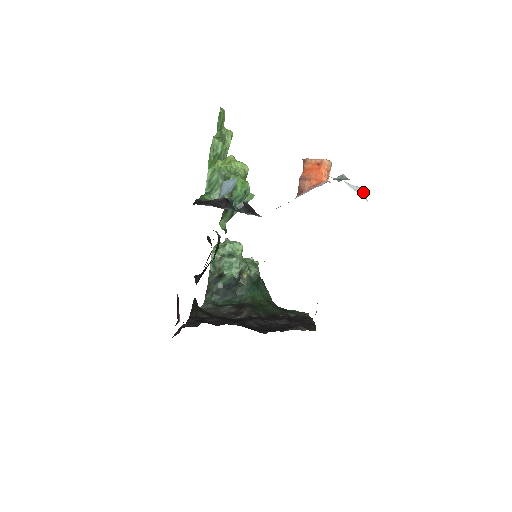
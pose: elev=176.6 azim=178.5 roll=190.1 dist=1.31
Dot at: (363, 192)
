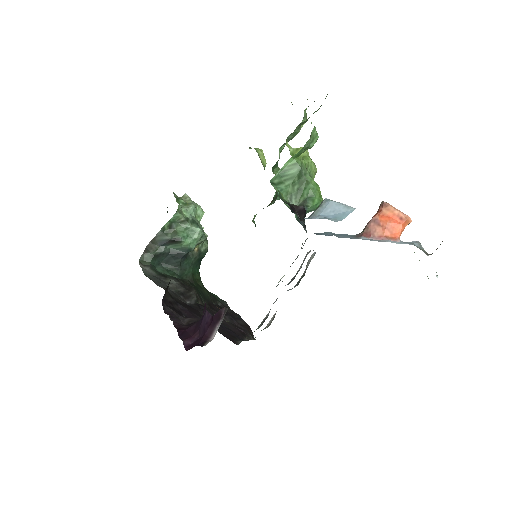
Dot at: occluded
